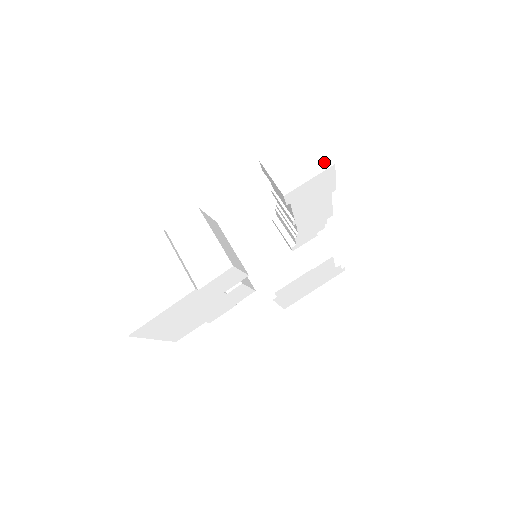
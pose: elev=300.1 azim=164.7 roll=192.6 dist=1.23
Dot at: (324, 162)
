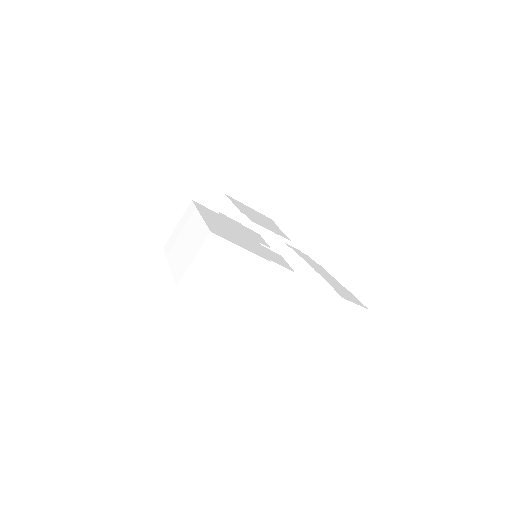
Dot at: (349, 331)
